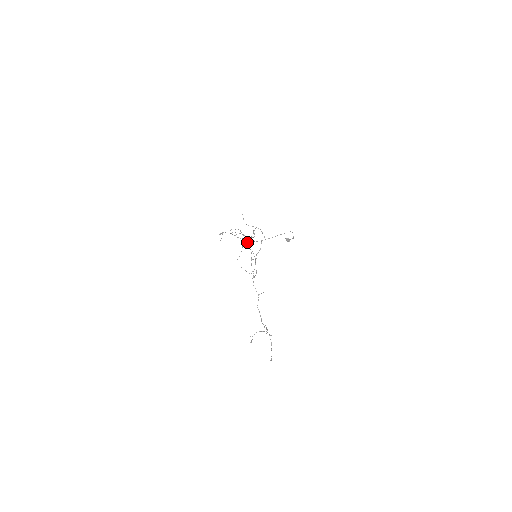
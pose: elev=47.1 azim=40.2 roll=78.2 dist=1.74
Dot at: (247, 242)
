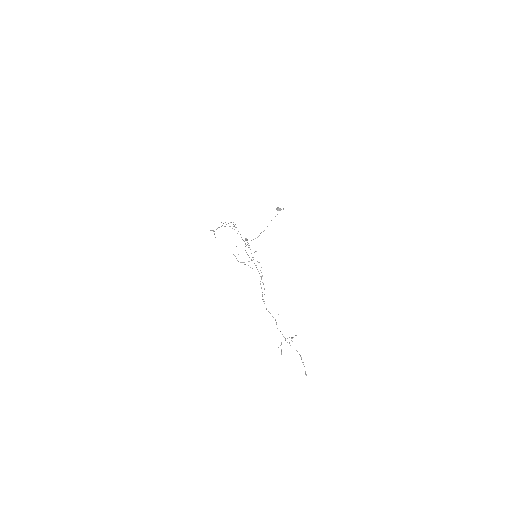
Dot at: (242, 239)
